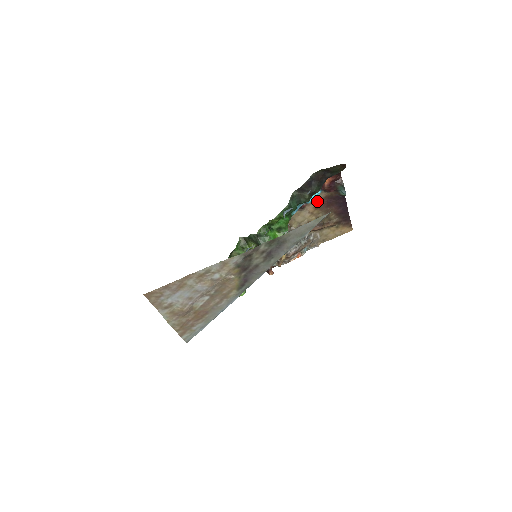
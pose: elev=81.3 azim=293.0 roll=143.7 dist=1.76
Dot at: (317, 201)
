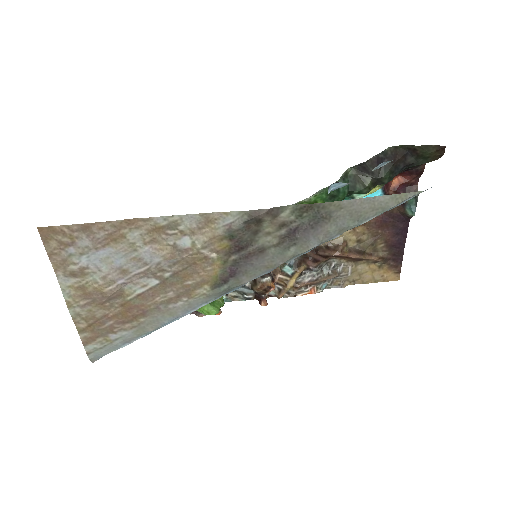
Dot at: occluded
